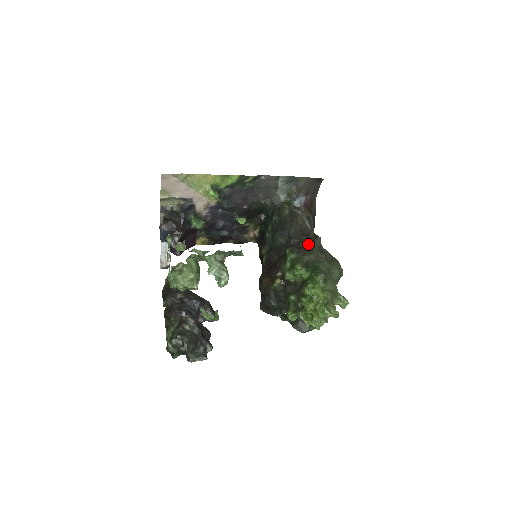
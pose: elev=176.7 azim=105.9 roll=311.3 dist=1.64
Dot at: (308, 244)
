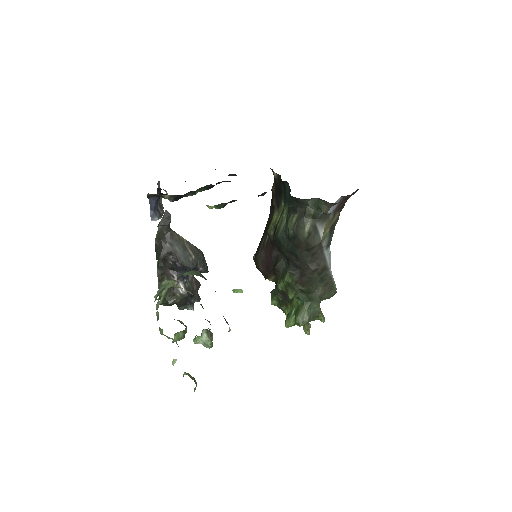
Dot at: (311, 279)
